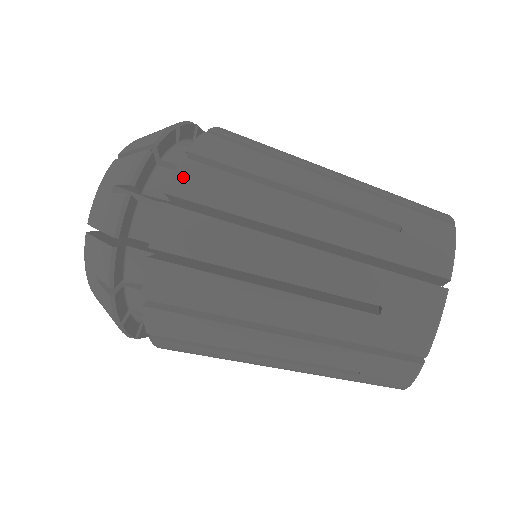
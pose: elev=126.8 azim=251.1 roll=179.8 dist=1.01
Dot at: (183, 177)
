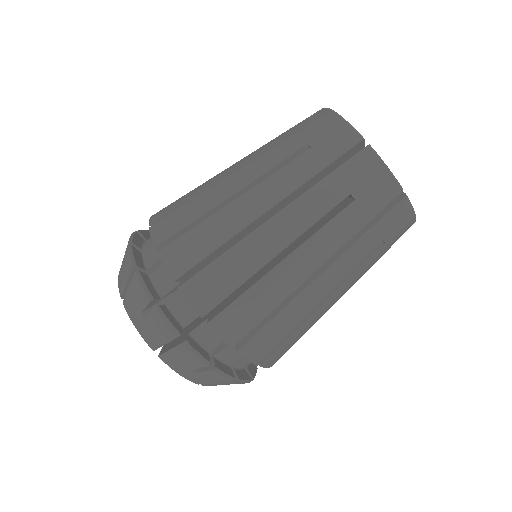
Dot at: (226, 332)
